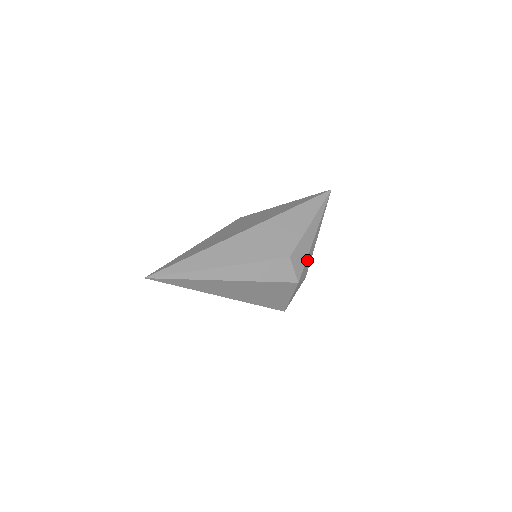
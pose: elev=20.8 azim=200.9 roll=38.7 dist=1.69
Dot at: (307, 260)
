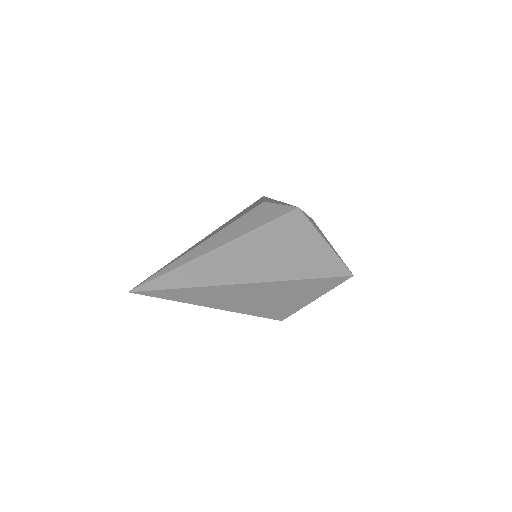
Dot at: occluded
